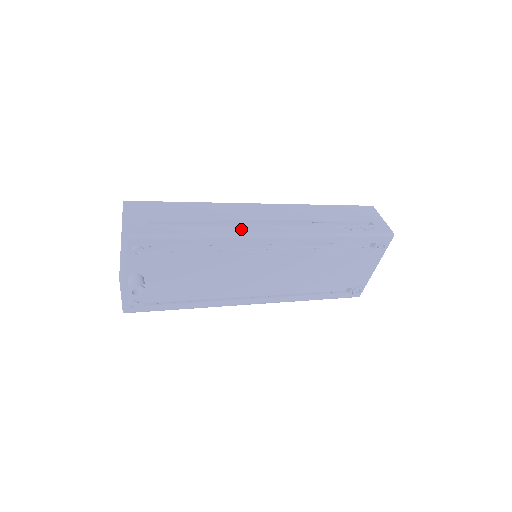
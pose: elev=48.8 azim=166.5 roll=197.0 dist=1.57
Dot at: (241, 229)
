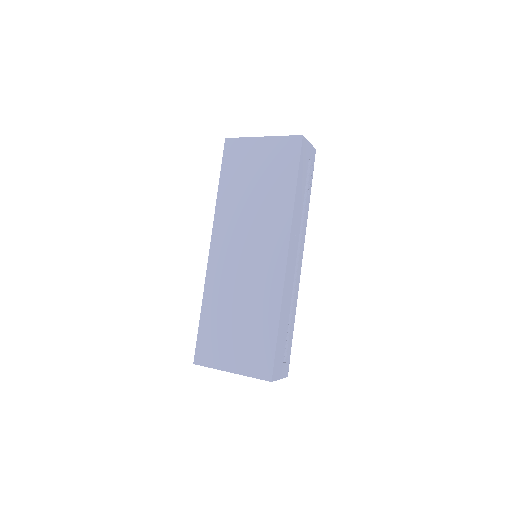
Dot at: (297, 289)
